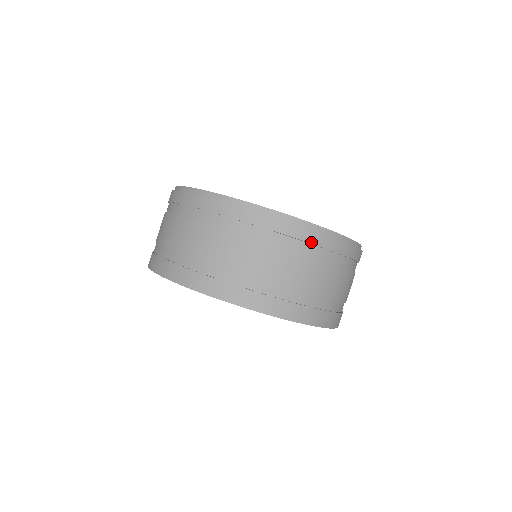
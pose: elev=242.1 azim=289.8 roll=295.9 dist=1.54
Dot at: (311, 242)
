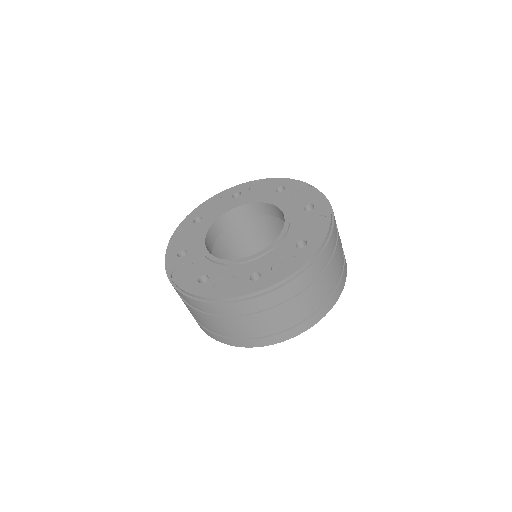
Dot at: (250, 307)
